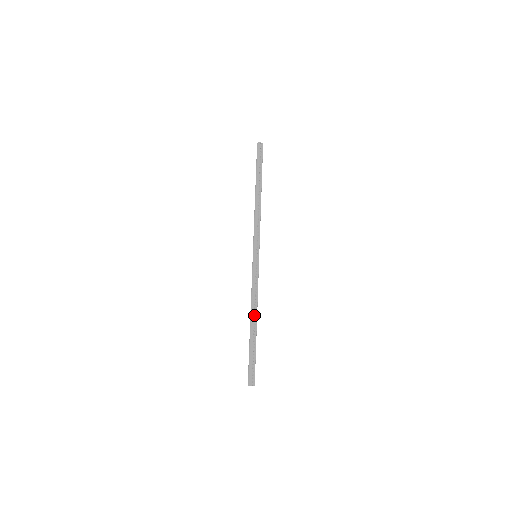
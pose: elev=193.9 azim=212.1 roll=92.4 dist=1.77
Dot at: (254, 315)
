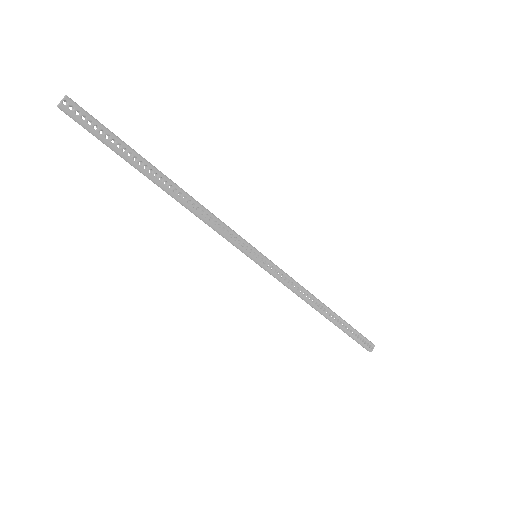
Dot at: (318, 307)
